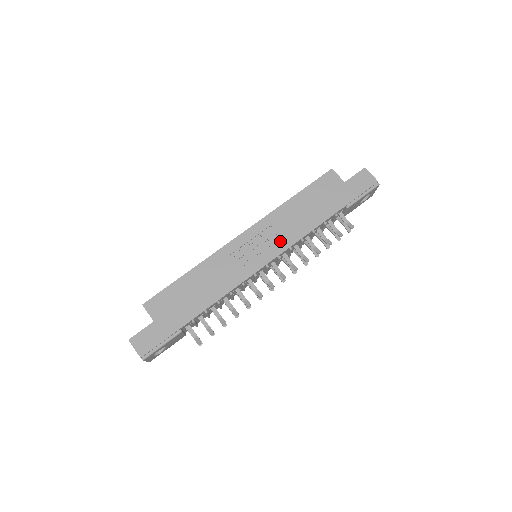
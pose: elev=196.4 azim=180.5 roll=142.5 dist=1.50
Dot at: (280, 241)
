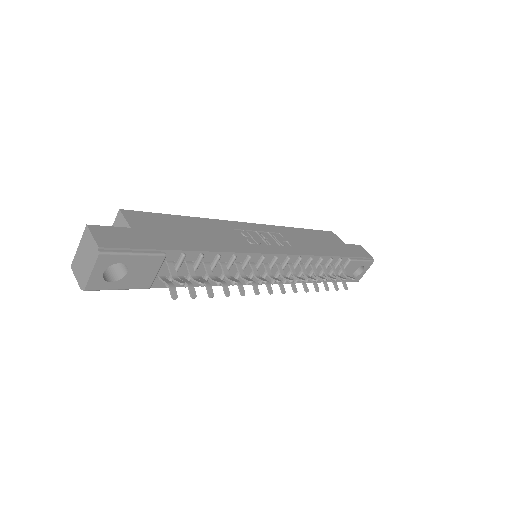
Dot at: (290, 246)
